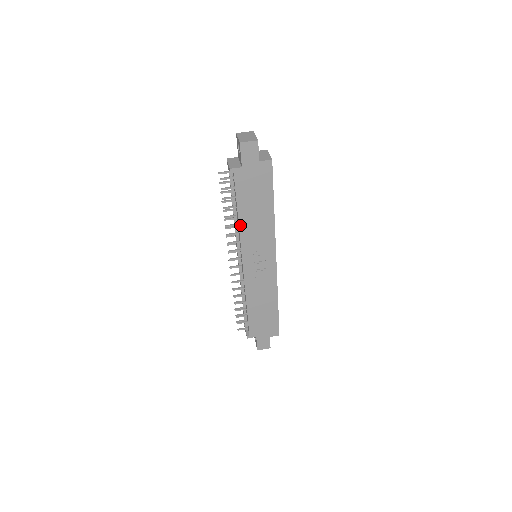
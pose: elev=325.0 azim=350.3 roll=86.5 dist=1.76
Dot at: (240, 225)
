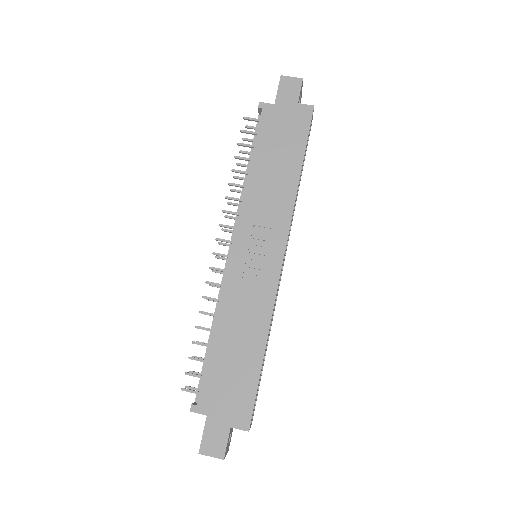
Dot at: (248, 182)
